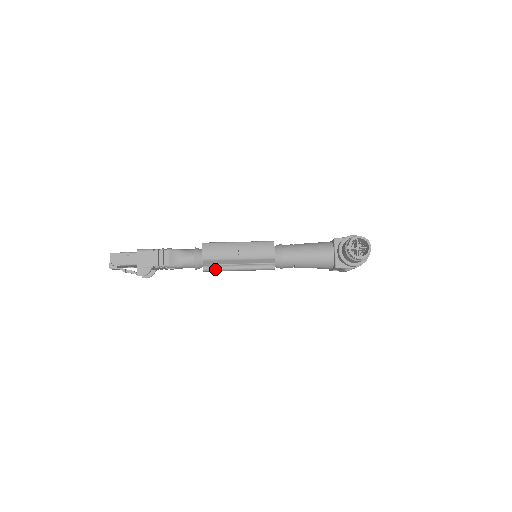
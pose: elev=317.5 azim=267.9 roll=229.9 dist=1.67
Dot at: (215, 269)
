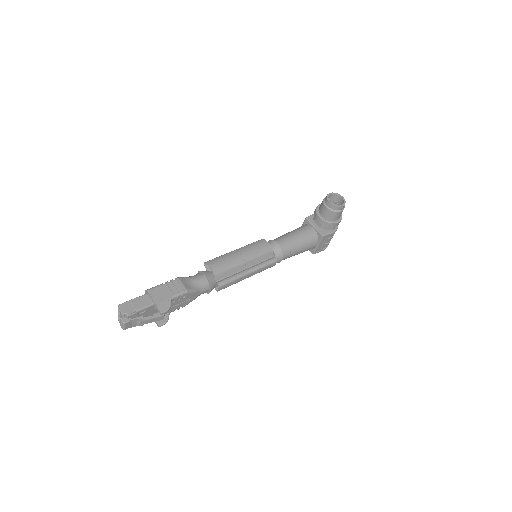
Dot at: (229, 280)
